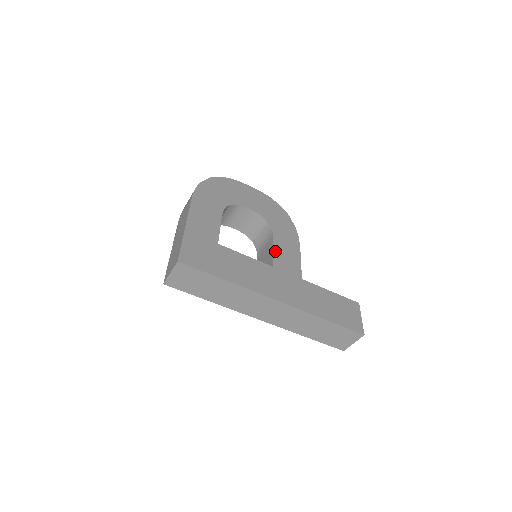
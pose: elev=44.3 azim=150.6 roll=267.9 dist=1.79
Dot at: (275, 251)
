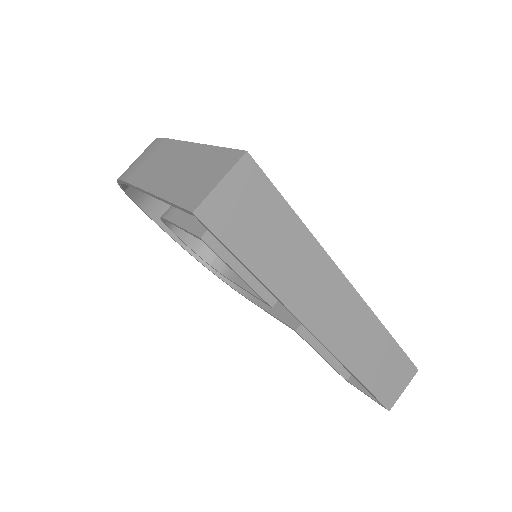
Dot at: occluded
